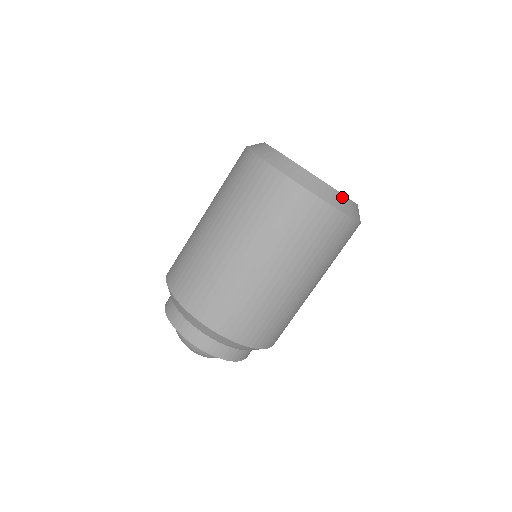
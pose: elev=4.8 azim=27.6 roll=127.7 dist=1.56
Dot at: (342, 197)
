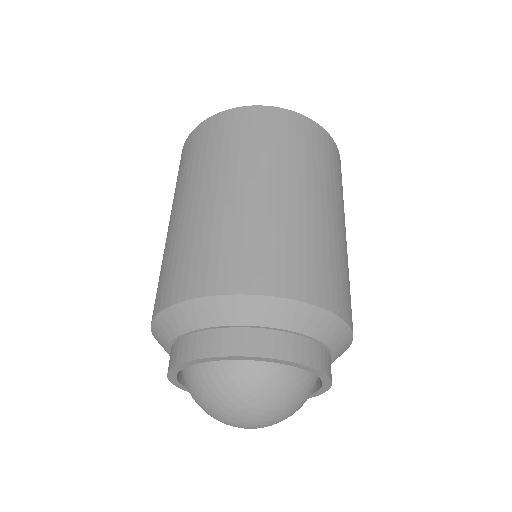
Dot at: occluded
